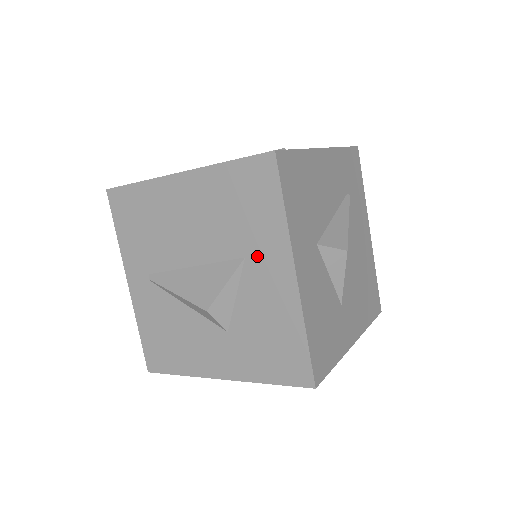
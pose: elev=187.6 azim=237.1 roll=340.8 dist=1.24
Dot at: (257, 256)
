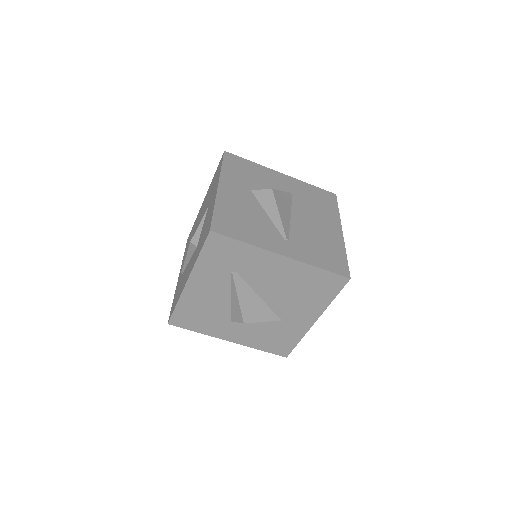
Dot at: occluded
